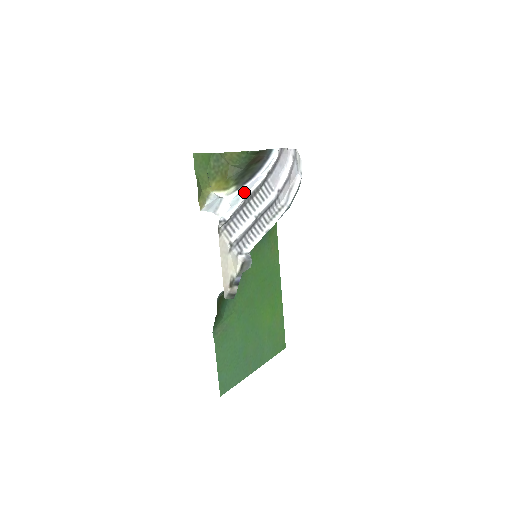
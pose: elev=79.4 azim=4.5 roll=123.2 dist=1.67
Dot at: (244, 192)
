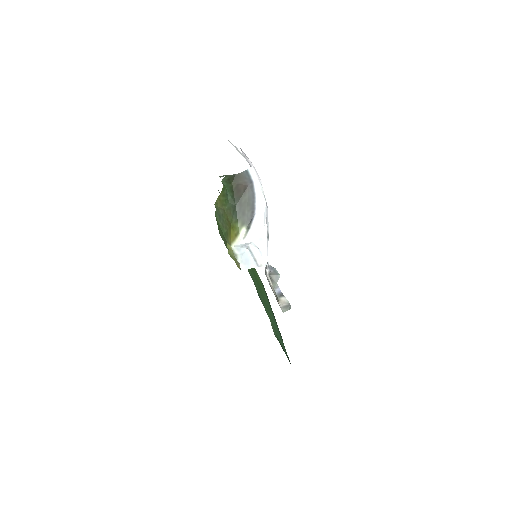
Dot at: (261, 229)
